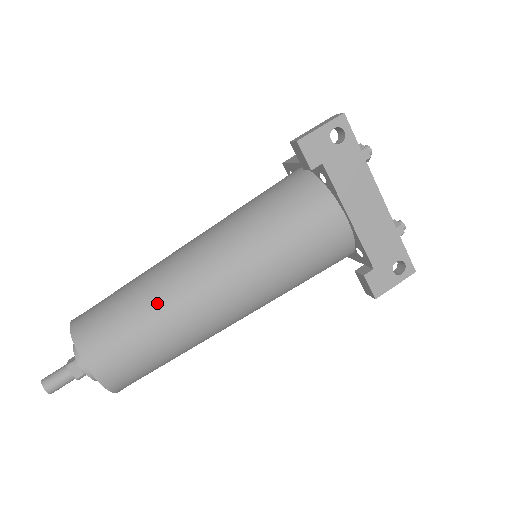
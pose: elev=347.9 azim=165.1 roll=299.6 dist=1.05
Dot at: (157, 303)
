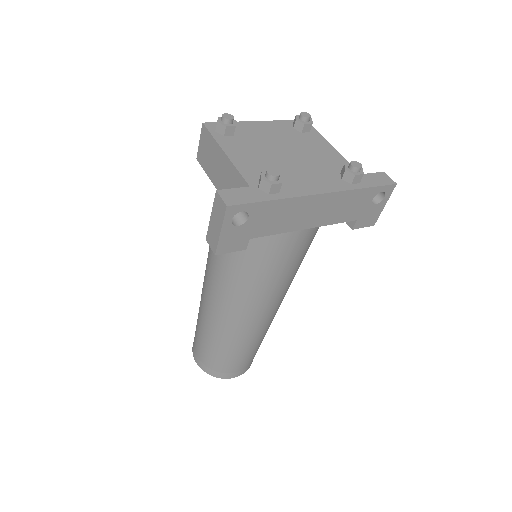
Dot at: (231, 344)
